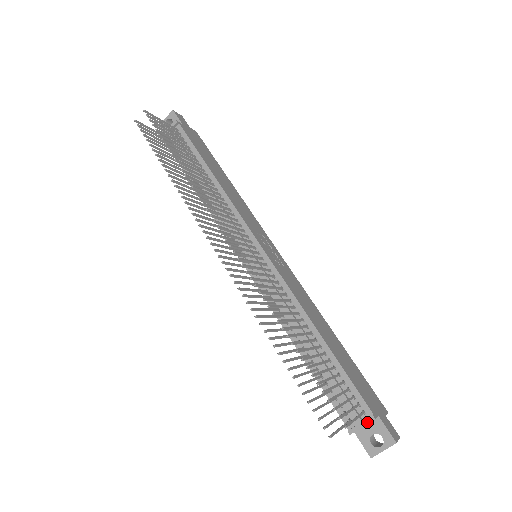
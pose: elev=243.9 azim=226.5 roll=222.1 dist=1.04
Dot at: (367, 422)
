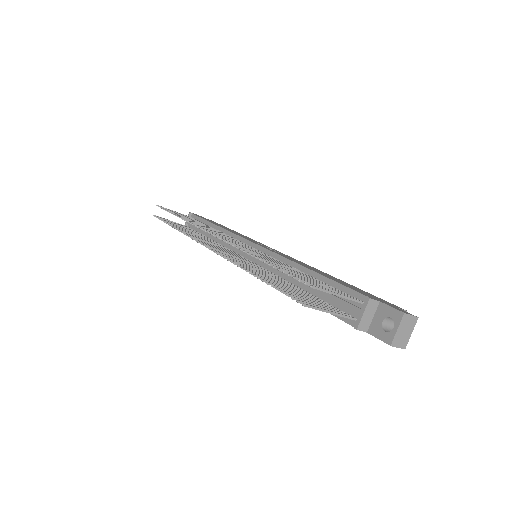
Dot at: (365, 306)
